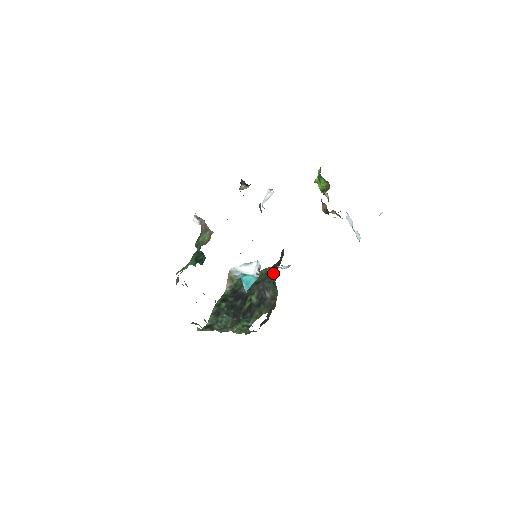
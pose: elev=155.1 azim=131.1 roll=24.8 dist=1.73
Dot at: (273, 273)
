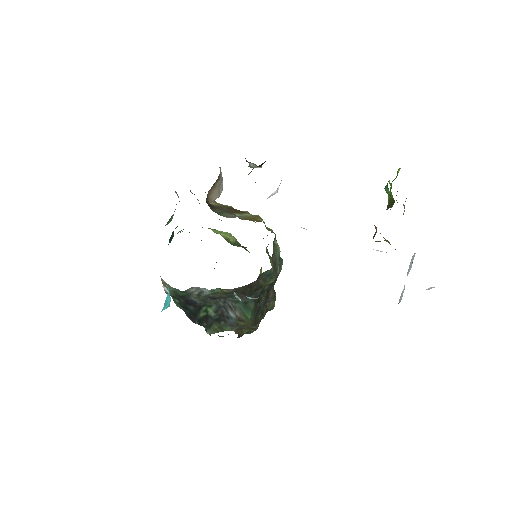
Dot at: (243, 294)
